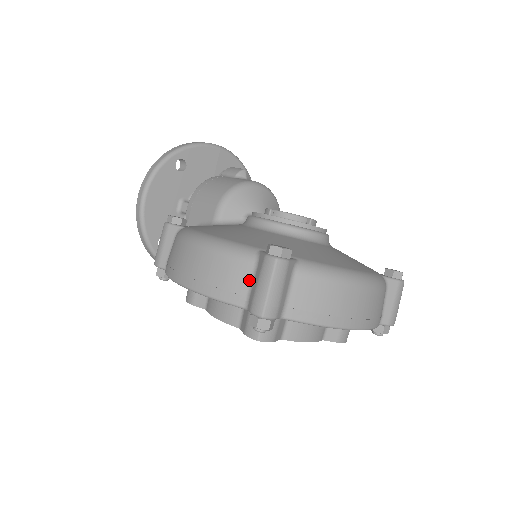
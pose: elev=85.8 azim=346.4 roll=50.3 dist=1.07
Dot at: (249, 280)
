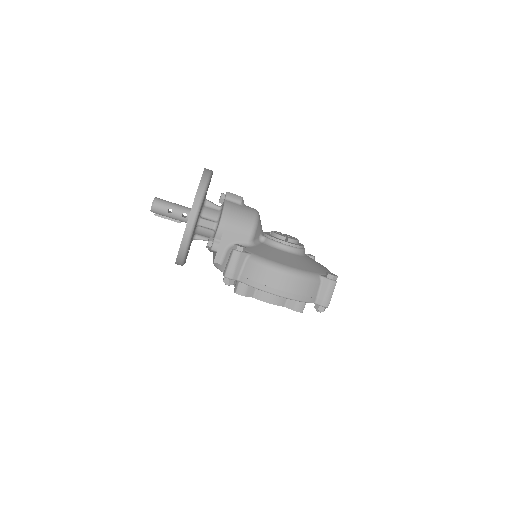
Dot at: (318, 290)
